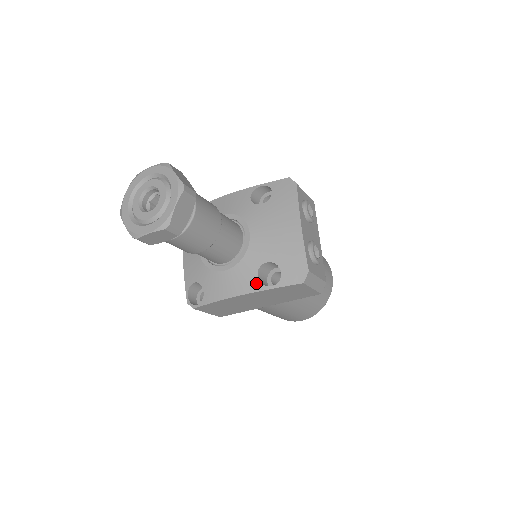
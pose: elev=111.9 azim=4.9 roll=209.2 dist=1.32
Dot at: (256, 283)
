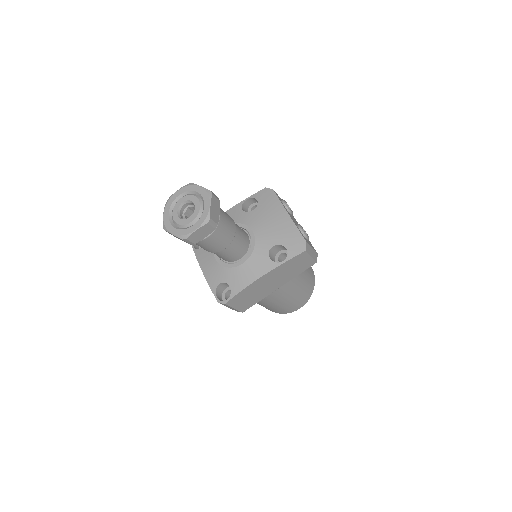
Dot at: (270, 263)
